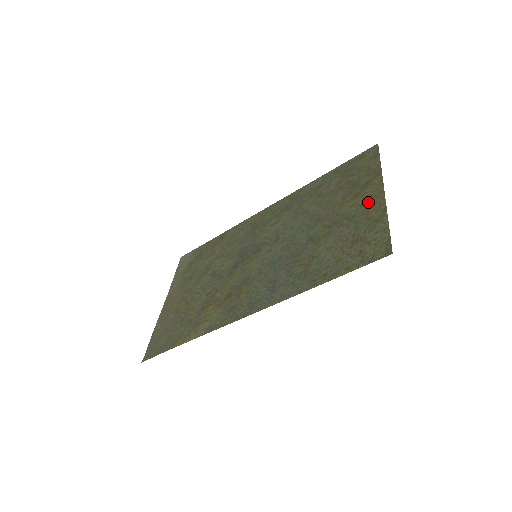
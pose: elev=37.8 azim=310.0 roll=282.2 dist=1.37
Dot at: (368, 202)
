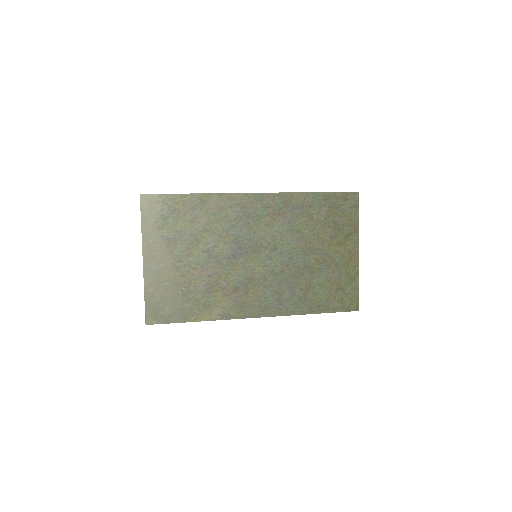
Dot at: (348, 257)
